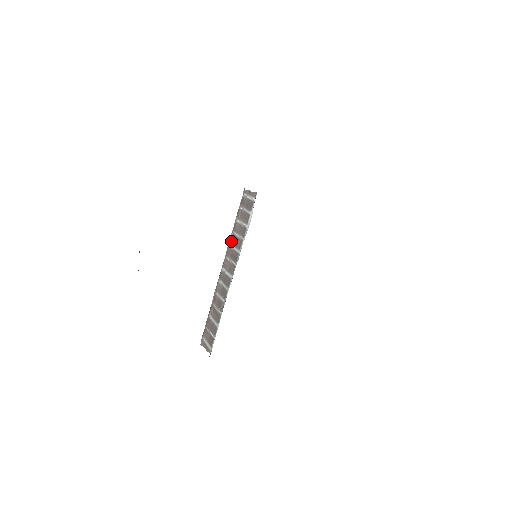
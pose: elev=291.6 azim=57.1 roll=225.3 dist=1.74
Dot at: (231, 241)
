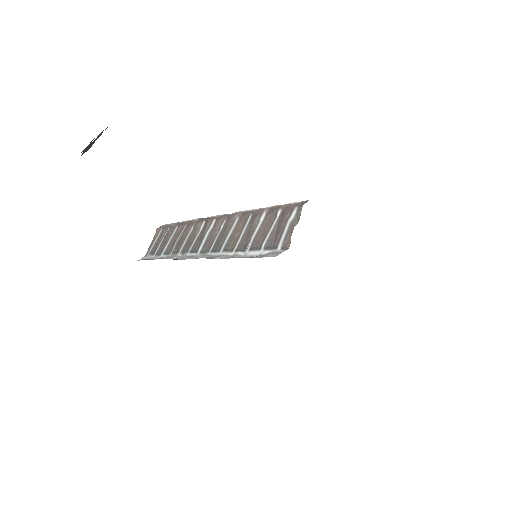
Dot at: (241, 218)
